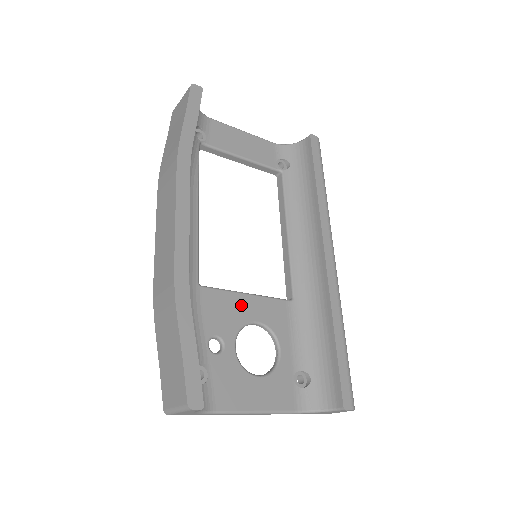
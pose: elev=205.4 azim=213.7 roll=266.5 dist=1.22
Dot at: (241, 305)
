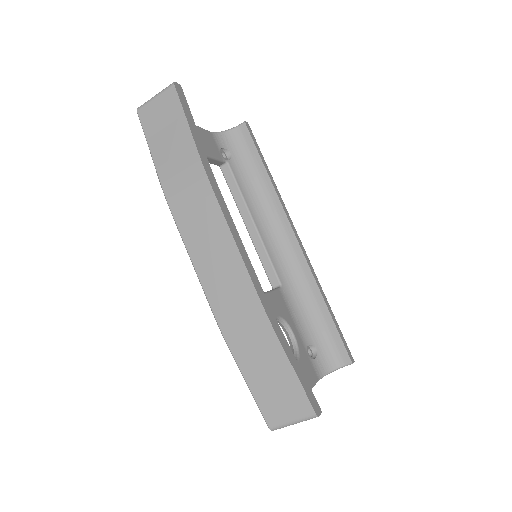
Dot at: occluded
